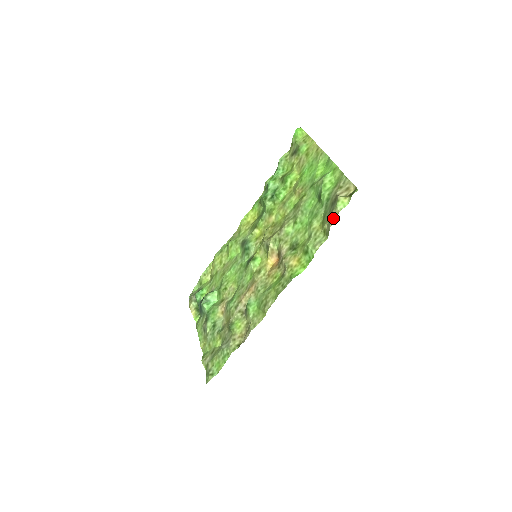
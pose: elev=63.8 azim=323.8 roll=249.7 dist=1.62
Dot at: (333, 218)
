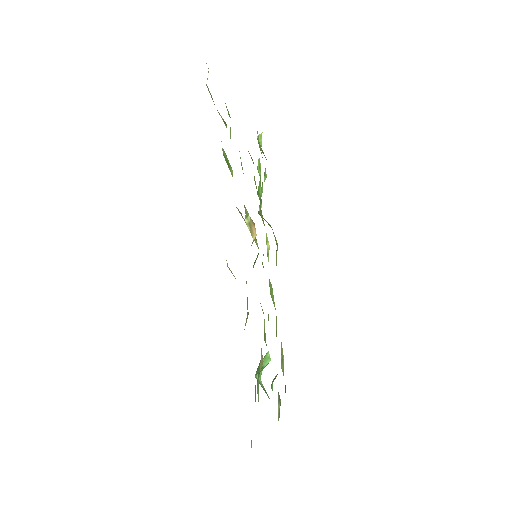
Dot at: (212, 98)
